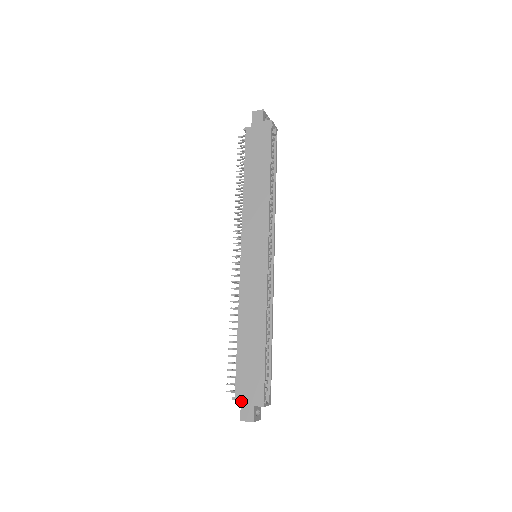
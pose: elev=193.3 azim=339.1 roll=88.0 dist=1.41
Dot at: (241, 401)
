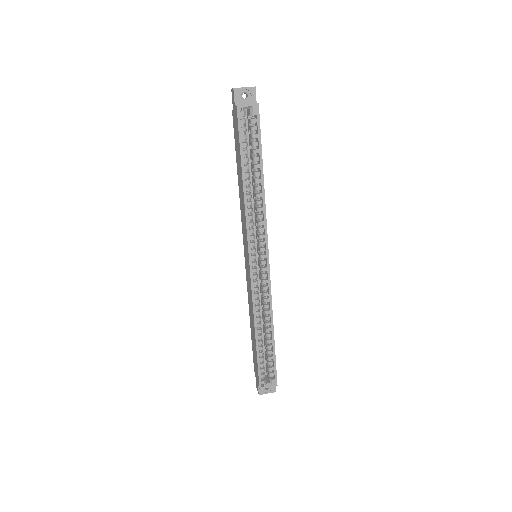
Dot at: (255, 375)
